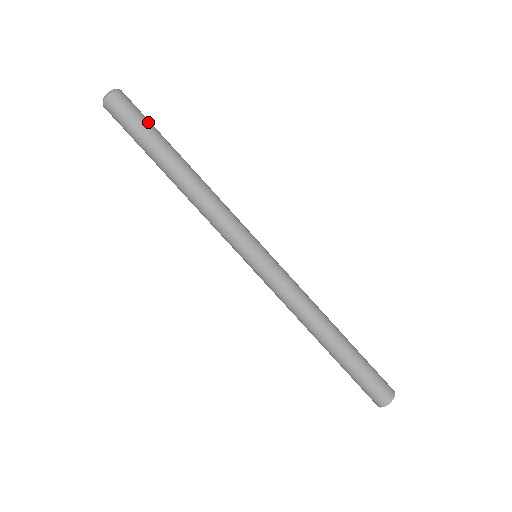
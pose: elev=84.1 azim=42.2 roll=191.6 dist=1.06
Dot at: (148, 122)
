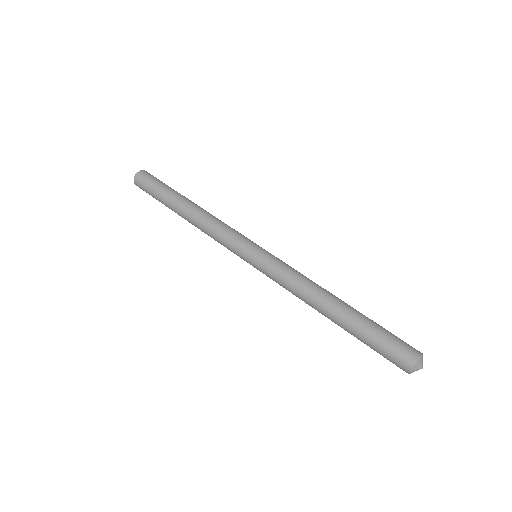
Dot at: (163, 183)
